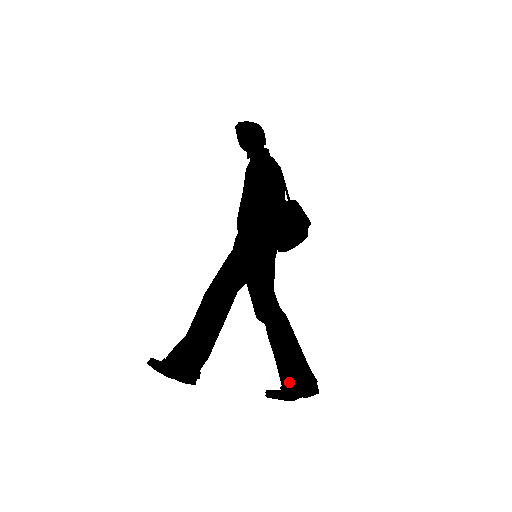
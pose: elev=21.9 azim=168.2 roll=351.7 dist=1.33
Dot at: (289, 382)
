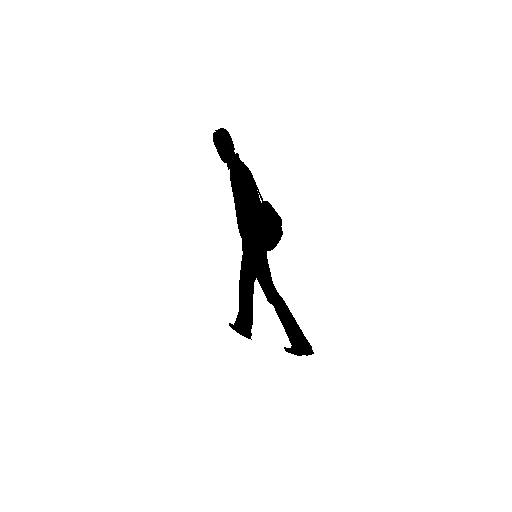
Dot at: (295, 344)
